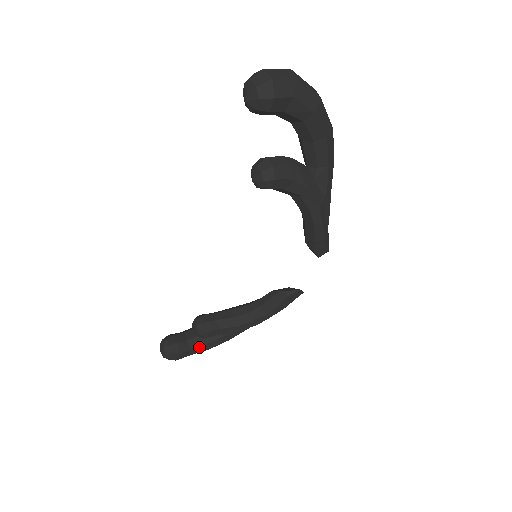
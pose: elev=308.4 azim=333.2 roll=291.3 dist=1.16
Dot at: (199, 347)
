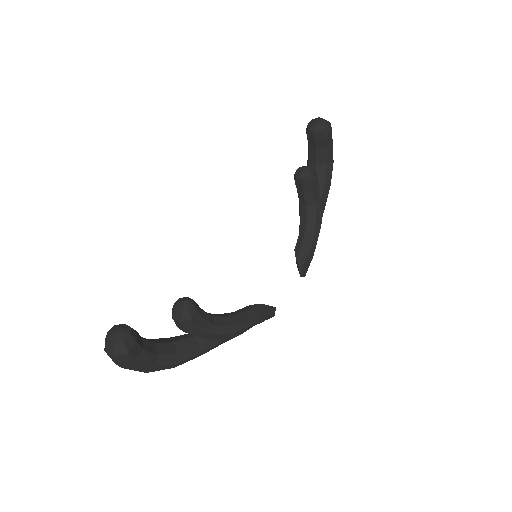
Dot at: (150, 354)
